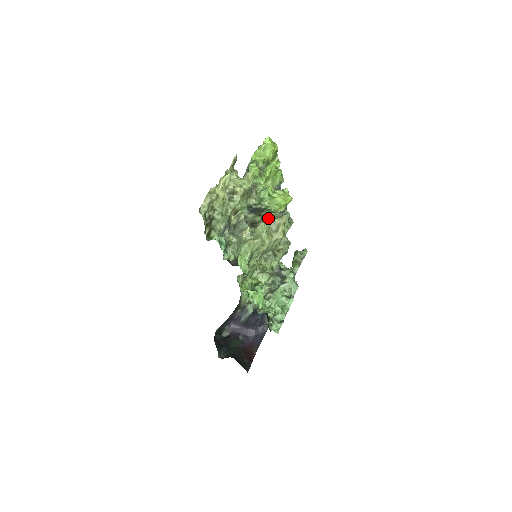
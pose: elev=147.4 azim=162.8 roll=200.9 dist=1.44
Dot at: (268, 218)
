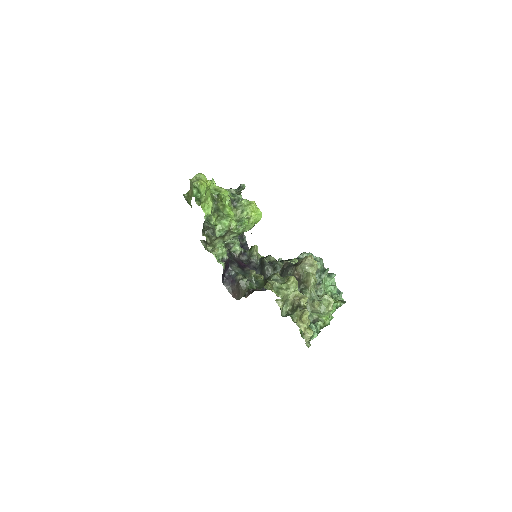
Dot at: occluded
